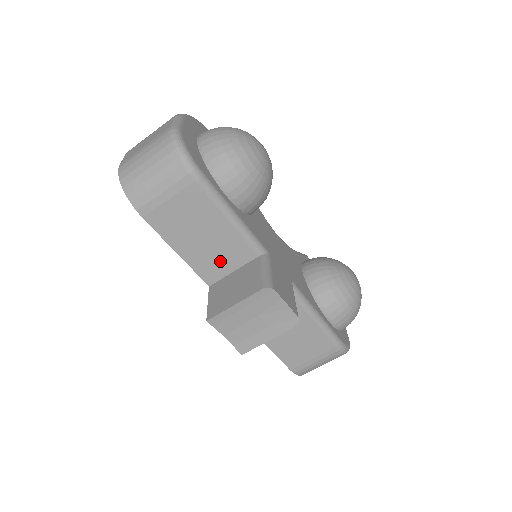
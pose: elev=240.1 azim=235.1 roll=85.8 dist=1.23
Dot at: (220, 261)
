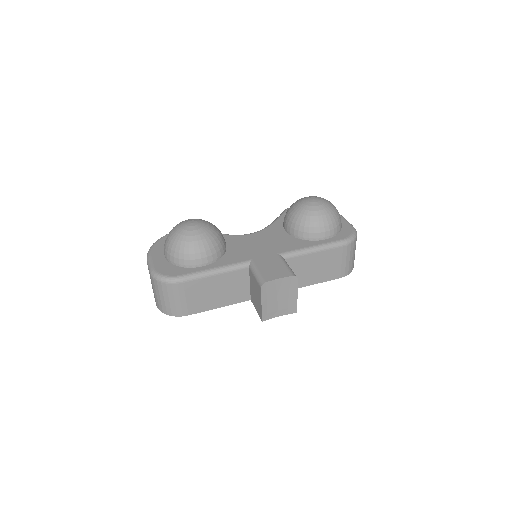
Dot at: (239, 289)
